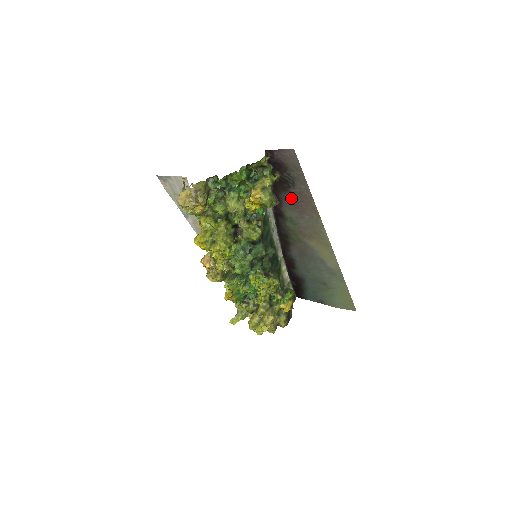
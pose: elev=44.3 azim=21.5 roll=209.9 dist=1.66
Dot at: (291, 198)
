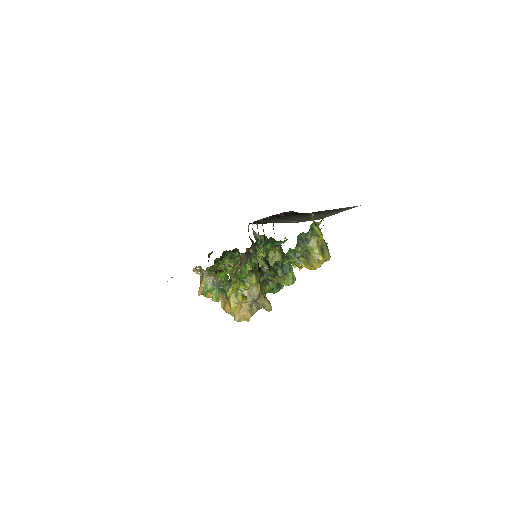
Dot at: occluded
